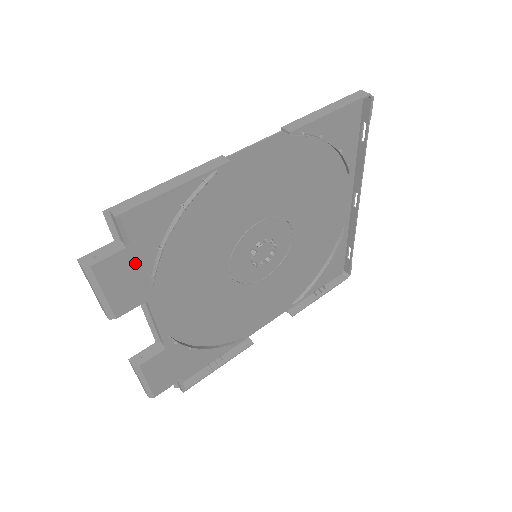
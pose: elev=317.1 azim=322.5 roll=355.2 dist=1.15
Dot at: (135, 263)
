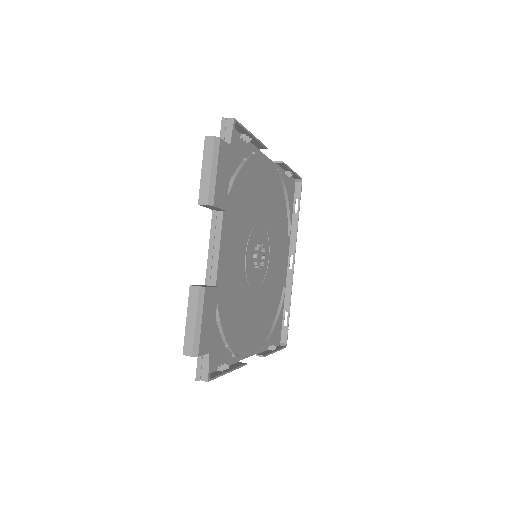
Dot at: occluded
